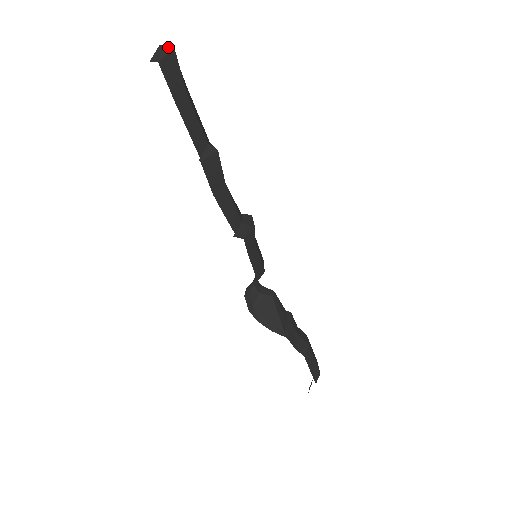
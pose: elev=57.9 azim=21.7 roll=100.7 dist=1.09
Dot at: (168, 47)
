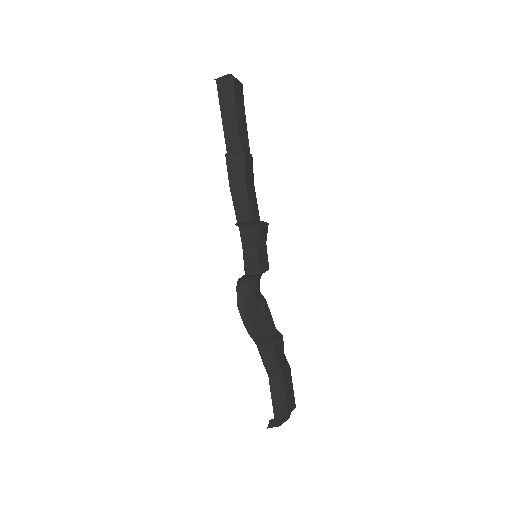
Dot at: (231, 75)
